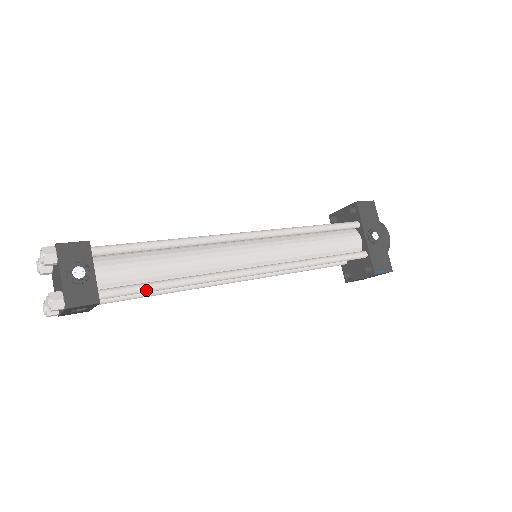
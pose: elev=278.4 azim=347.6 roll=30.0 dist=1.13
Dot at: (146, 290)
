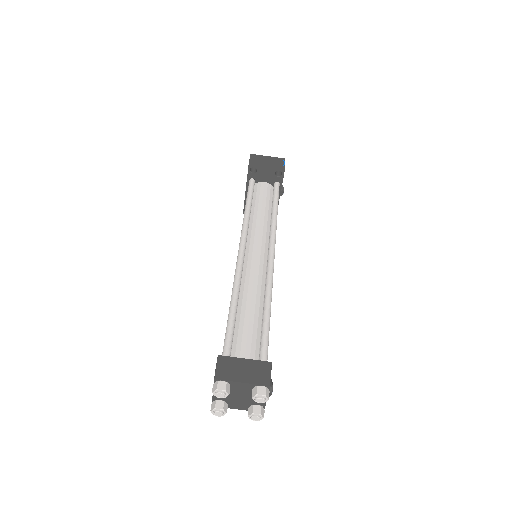
Dot at: occluded
